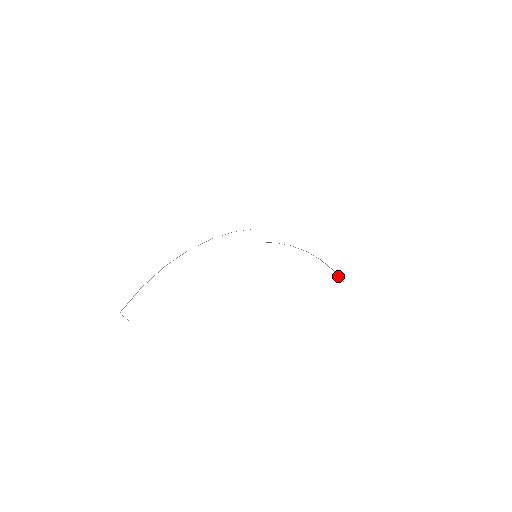
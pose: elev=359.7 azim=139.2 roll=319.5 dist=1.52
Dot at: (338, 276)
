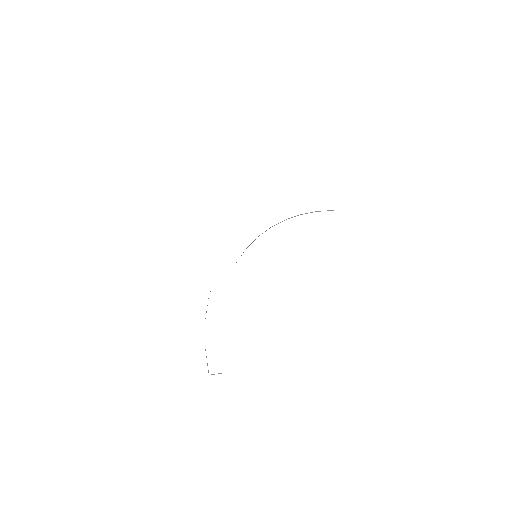
Dot at: occluded
